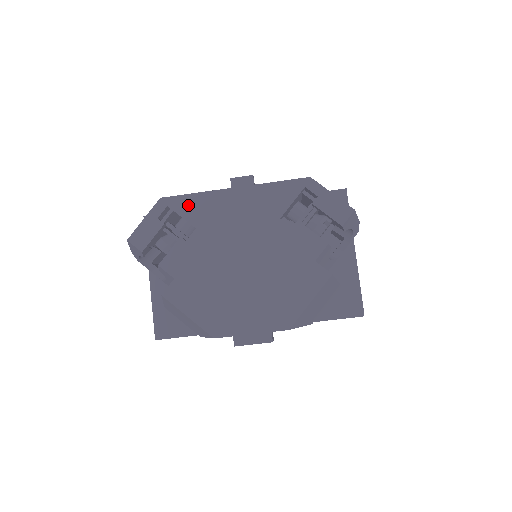
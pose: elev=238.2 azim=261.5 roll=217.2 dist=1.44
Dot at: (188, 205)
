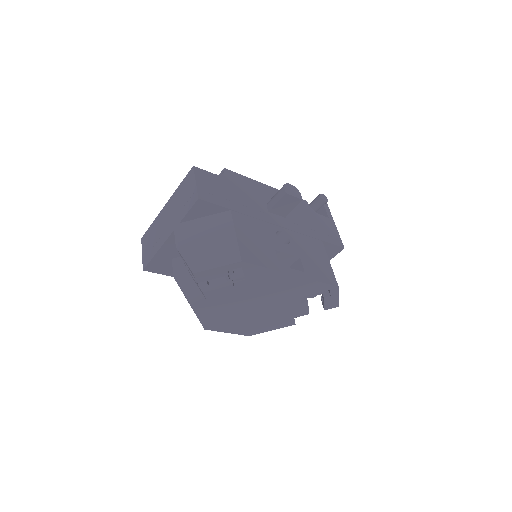
Dot at: (256, 272)
